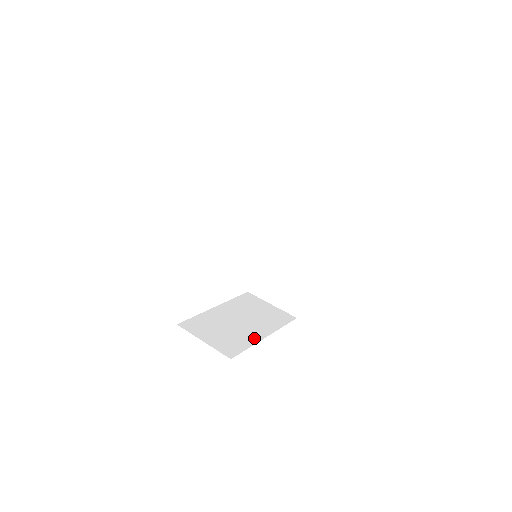
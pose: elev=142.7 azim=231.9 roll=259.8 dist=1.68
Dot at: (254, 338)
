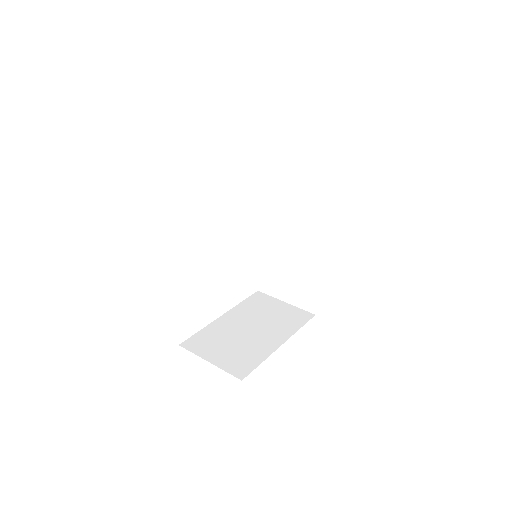
Dot at: (267, 349)
